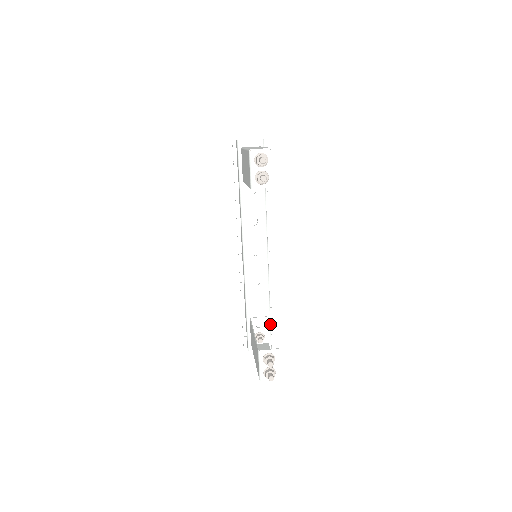
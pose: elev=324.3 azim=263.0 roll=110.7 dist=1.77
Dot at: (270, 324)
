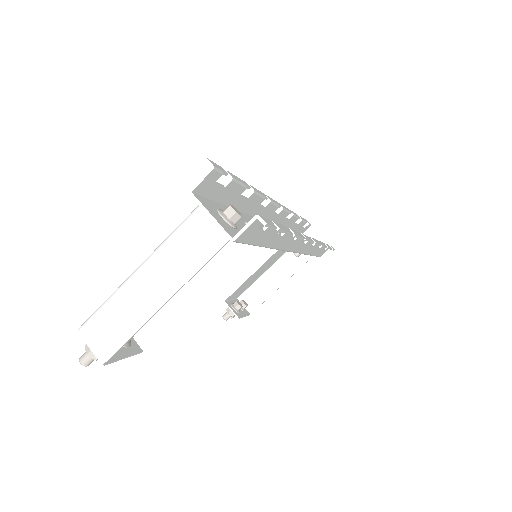
Dot at: occluded
